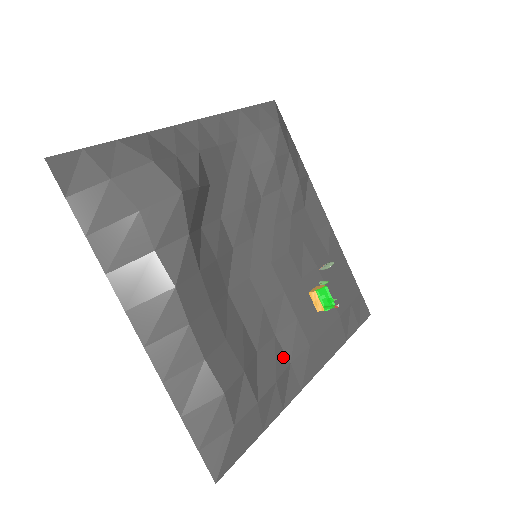
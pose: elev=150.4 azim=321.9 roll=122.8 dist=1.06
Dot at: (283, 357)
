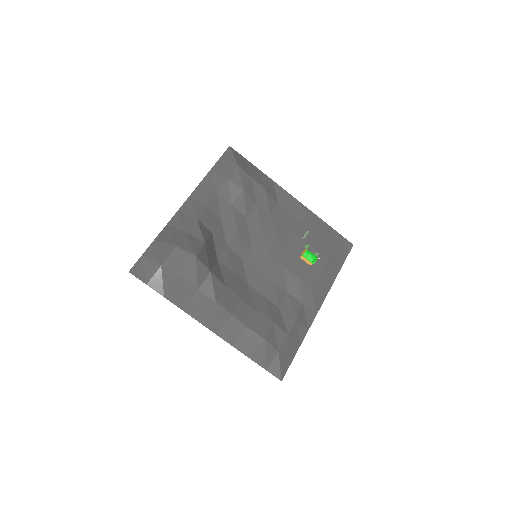
Dot at: (297, 303)
